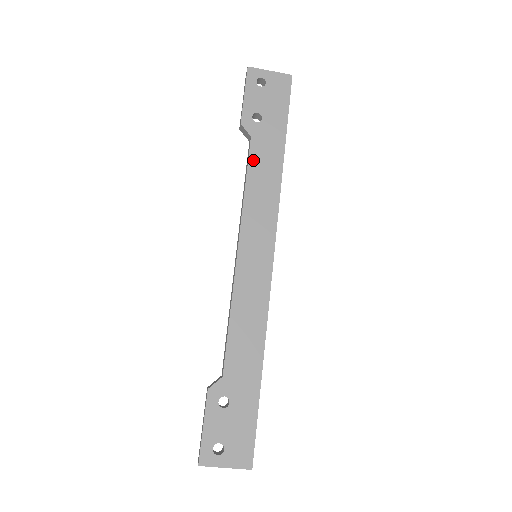
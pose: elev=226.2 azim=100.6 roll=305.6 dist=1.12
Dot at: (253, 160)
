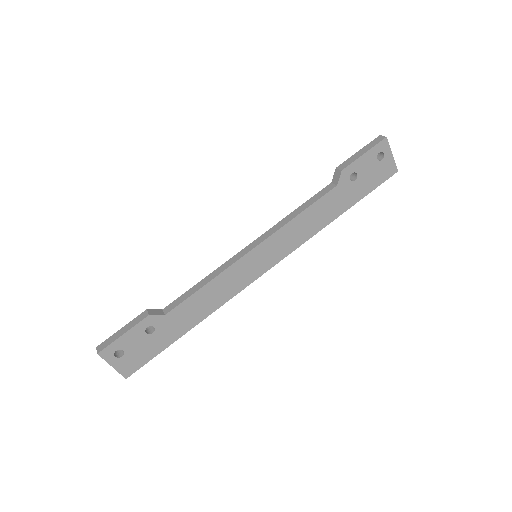
Dot at: (322, 201)
